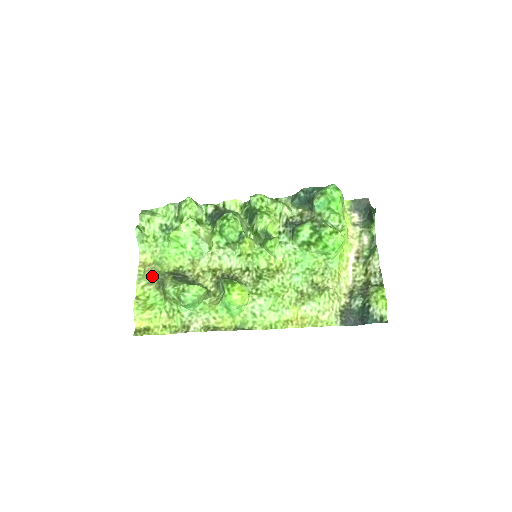
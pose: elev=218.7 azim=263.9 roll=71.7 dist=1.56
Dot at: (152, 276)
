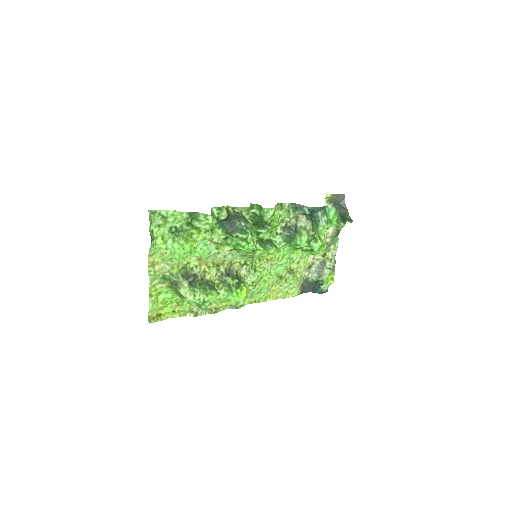
Dot at: (164, 276)
